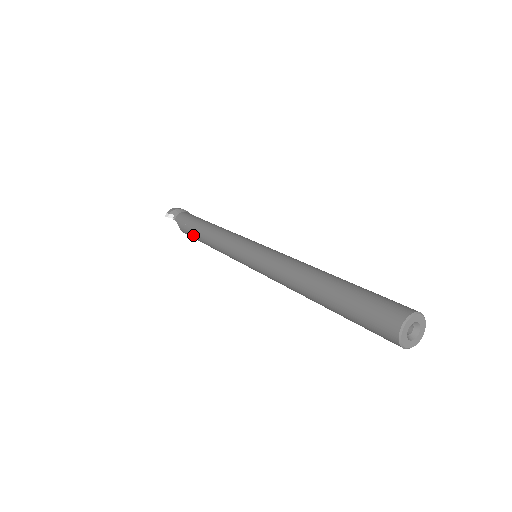
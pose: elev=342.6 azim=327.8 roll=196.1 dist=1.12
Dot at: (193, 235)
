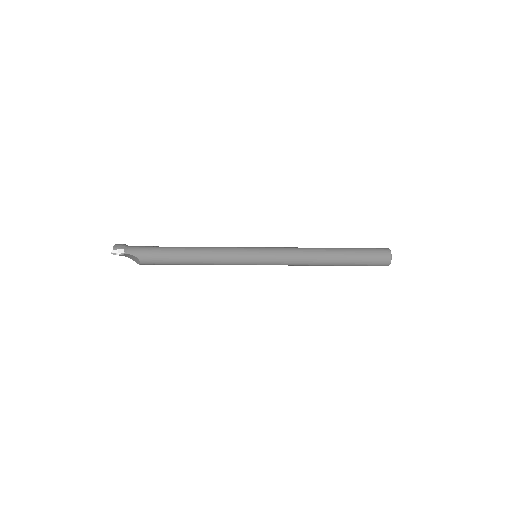
Dot at: (168, 259)
